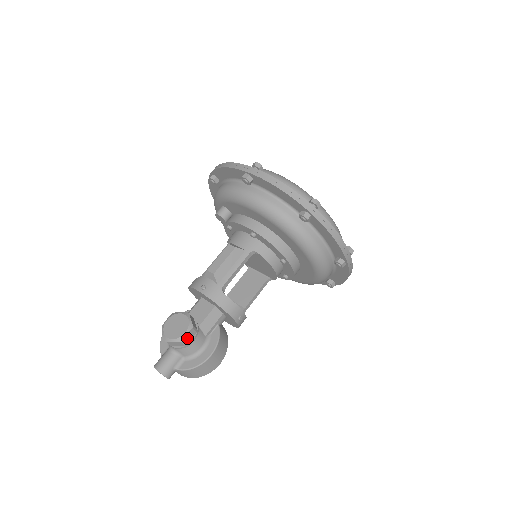
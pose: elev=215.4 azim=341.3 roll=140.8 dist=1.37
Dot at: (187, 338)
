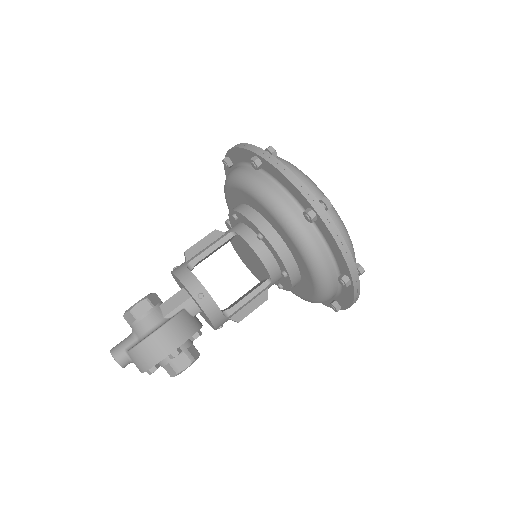
Dot at: (138, 309)
